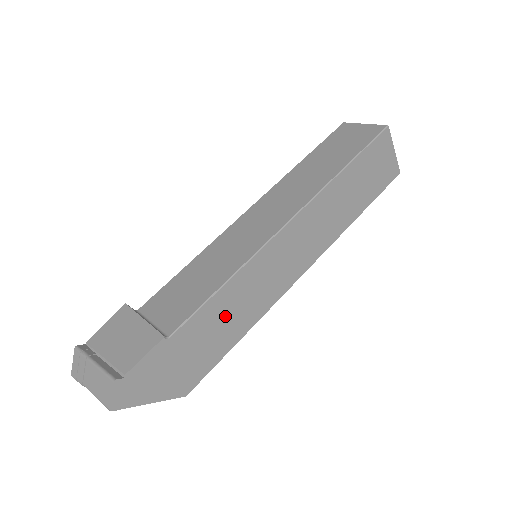
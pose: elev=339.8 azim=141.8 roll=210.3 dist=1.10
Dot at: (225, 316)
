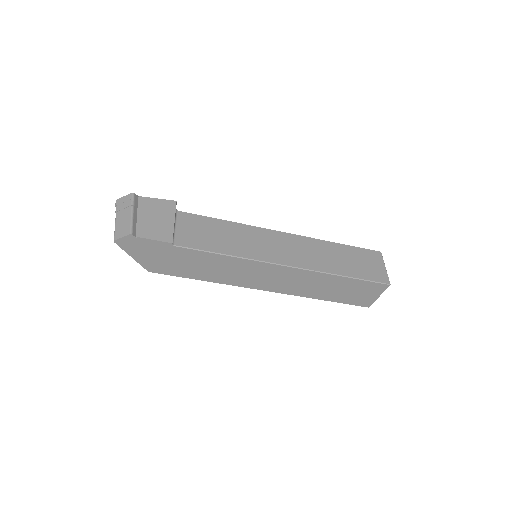
Dot at: (207, 265)
